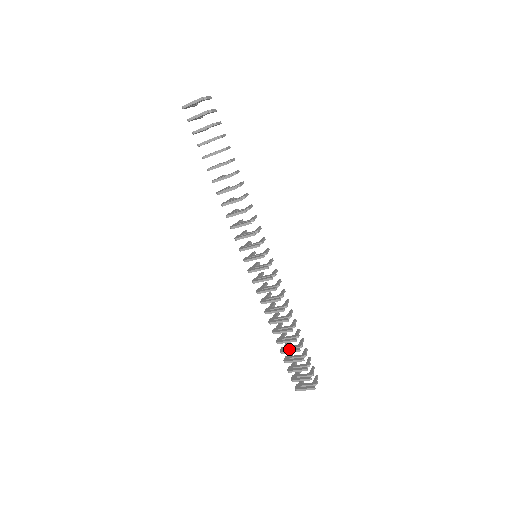
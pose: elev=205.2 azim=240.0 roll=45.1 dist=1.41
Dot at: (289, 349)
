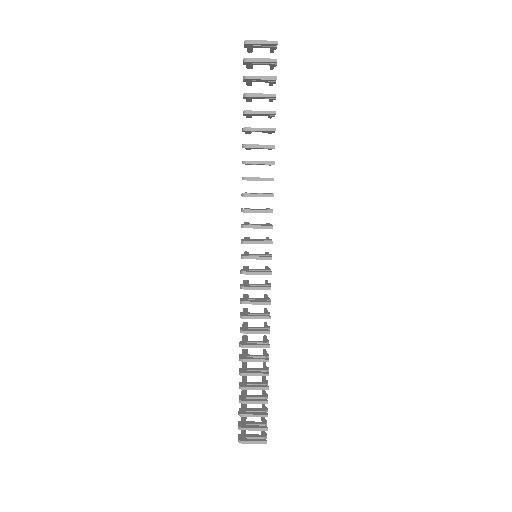
Dot at: (253, 385)
